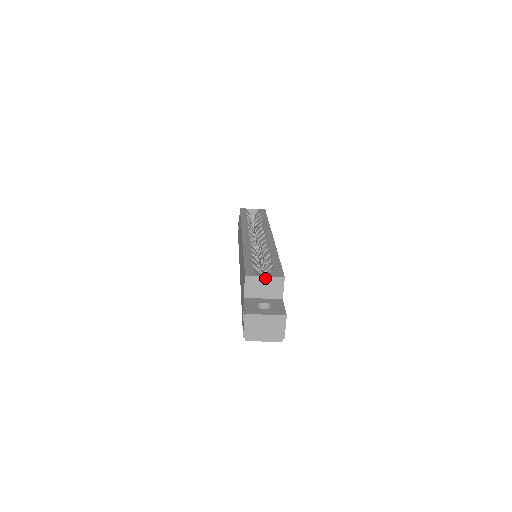
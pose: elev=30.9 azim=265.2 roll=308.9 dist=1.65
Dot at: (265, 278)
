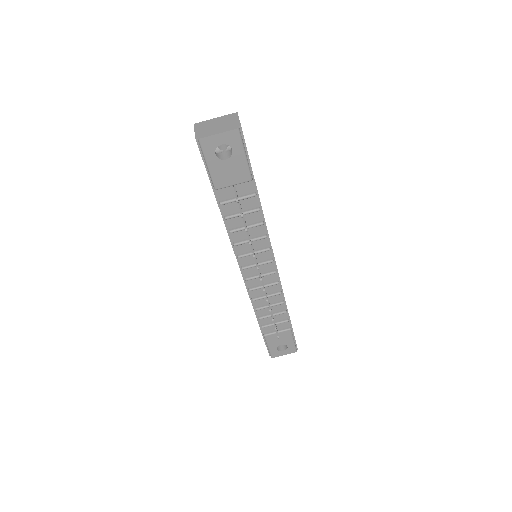
Dot at: occluded
